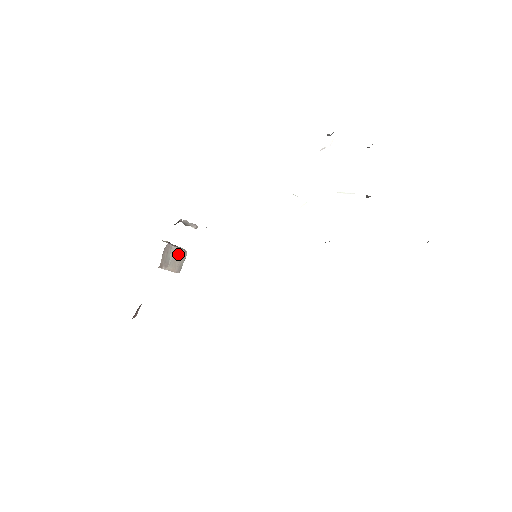
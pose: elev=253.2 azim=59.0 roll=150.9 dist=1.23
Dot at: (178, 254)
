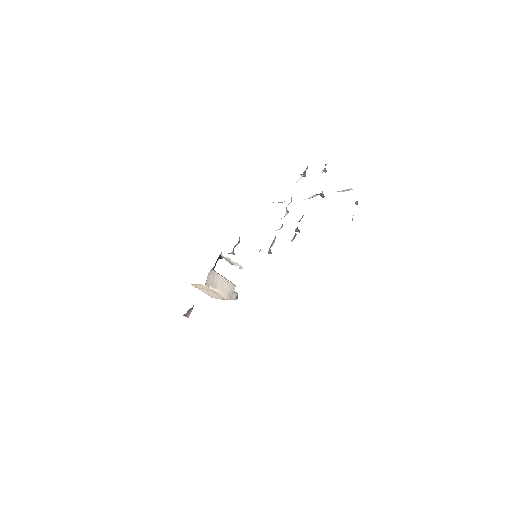
Dot at: (225, 283)
